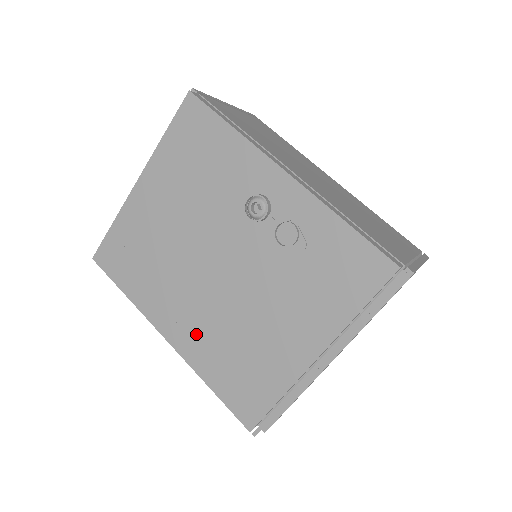
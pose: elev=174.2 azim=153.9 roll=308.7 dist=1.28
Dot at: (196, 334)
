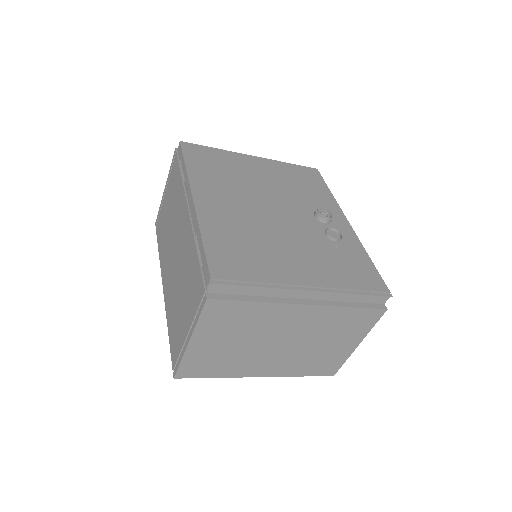
Dot at: (223, 215)
